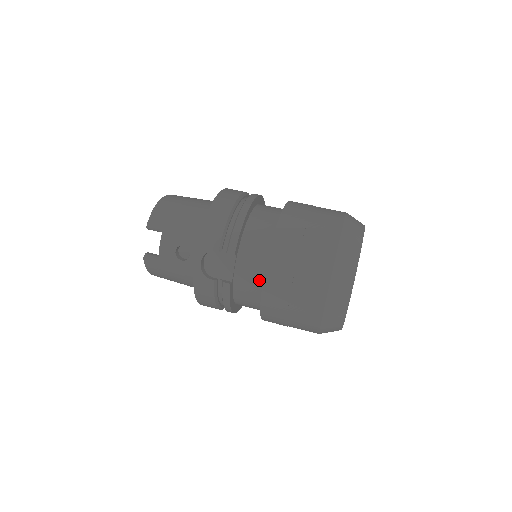
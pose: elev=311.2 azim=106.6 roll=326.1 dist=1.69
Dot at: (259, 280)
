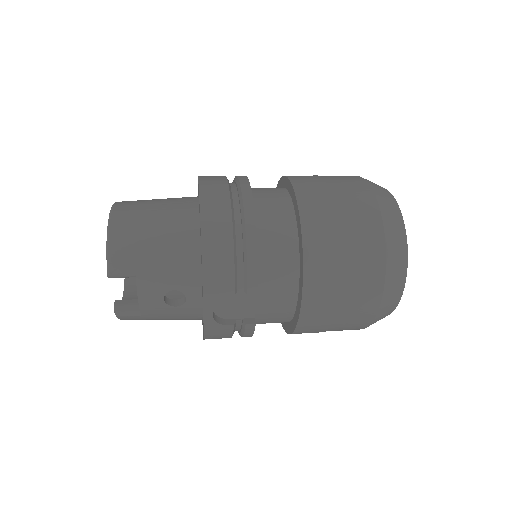
Dot at: (289, 307)
